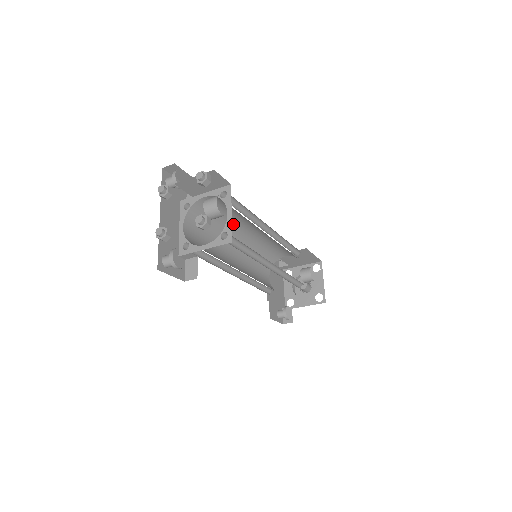
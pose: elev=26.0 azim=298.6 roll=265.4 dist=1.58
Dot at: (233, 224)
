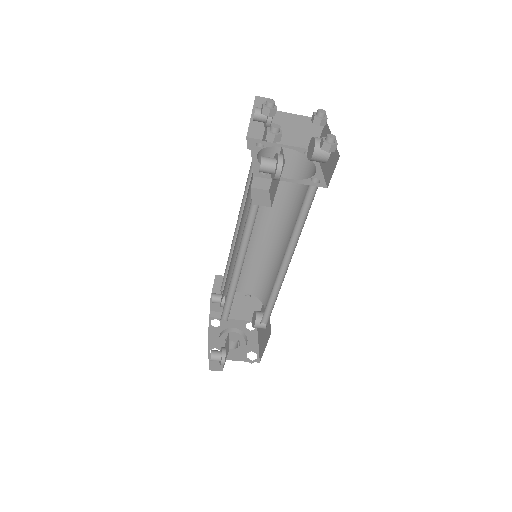
Dot at: (259, 206)
